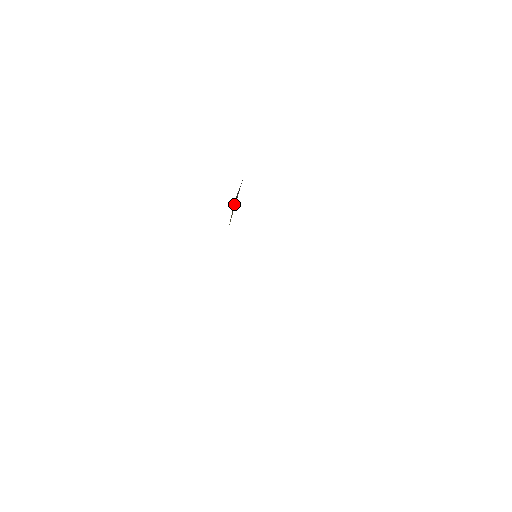
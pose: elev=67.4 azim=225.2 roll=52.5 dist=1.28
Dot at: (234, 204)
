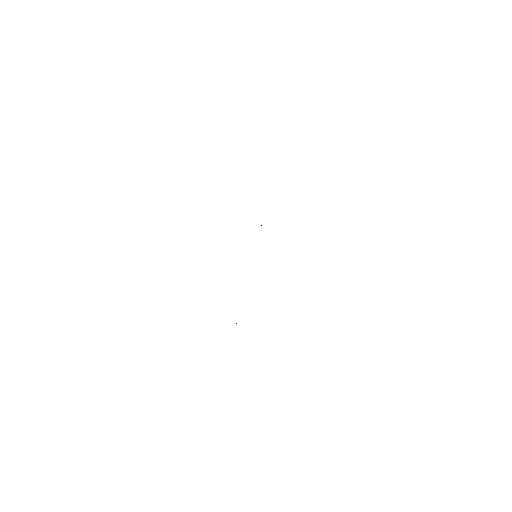
Dot at: occluded
